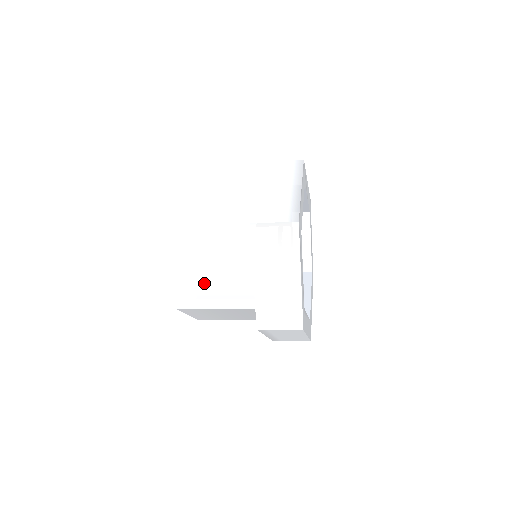
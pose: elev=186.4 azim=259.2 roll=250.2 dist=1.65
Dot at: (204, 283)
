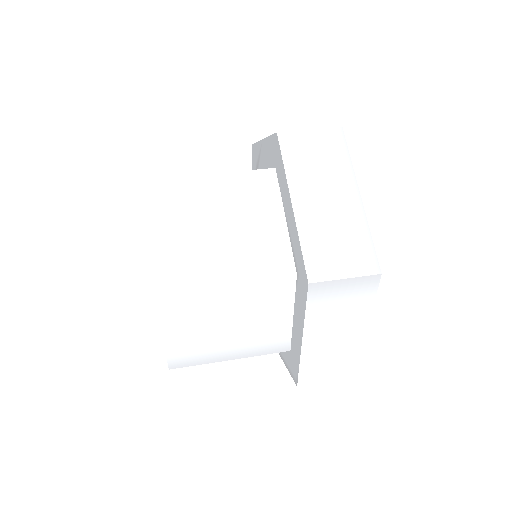
Dot at: (214, 338)
